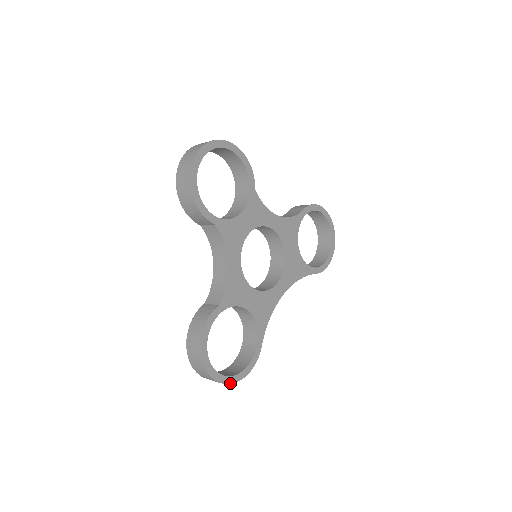
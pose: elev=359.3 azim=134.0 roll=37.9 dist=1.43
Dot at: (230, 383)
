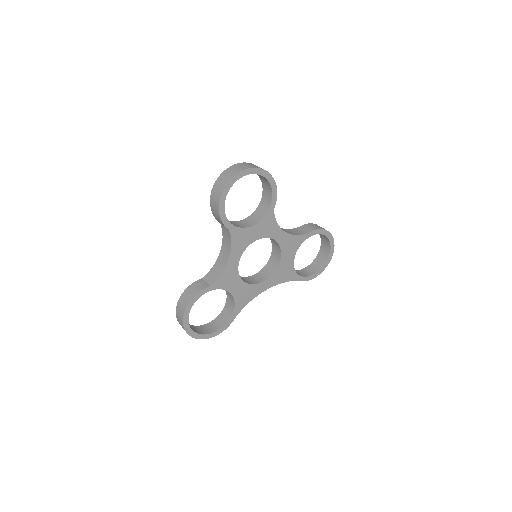
Dot at: (198, 338)
